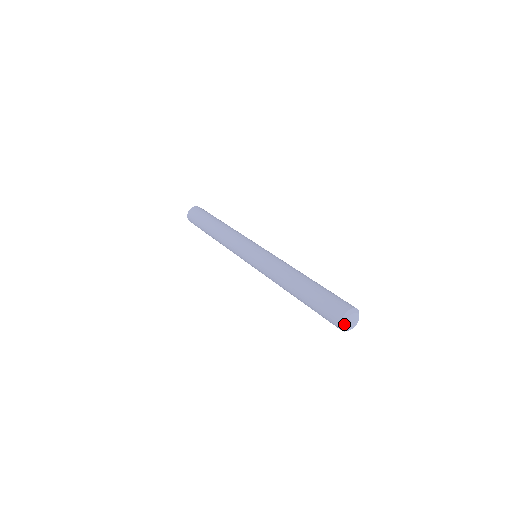
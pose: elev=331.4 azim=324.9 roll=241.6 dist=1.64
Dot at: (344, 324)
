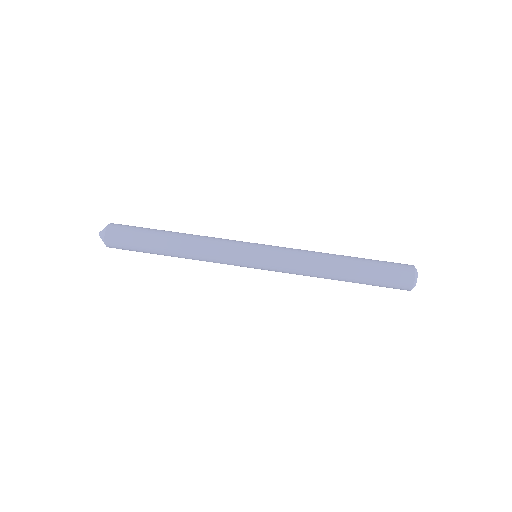
Dot at: (416, 281)
